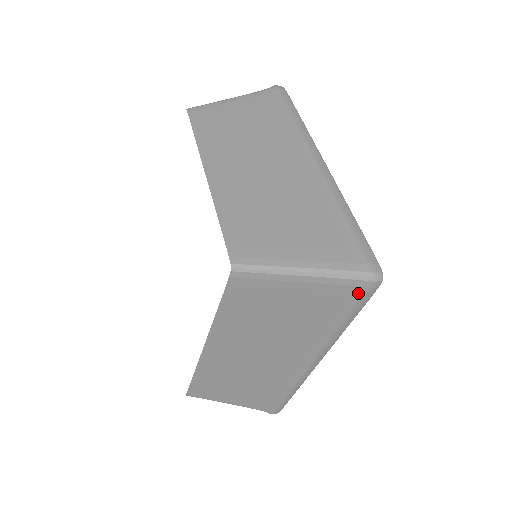
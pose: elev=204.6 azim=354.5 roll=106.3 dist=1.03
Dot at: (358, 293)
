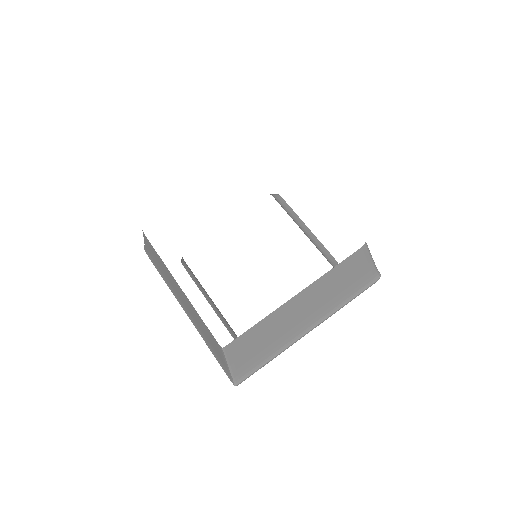
Dot at: (372, 282)
